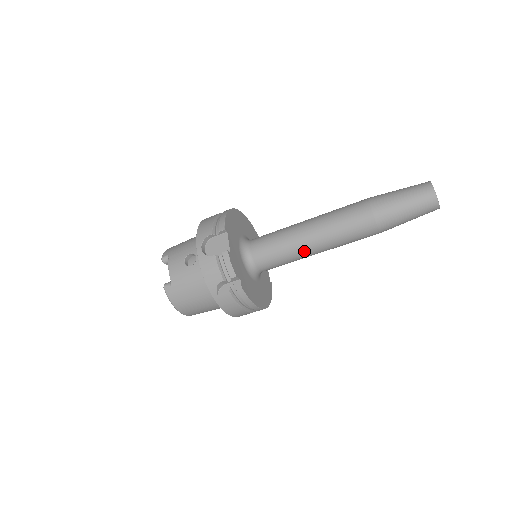
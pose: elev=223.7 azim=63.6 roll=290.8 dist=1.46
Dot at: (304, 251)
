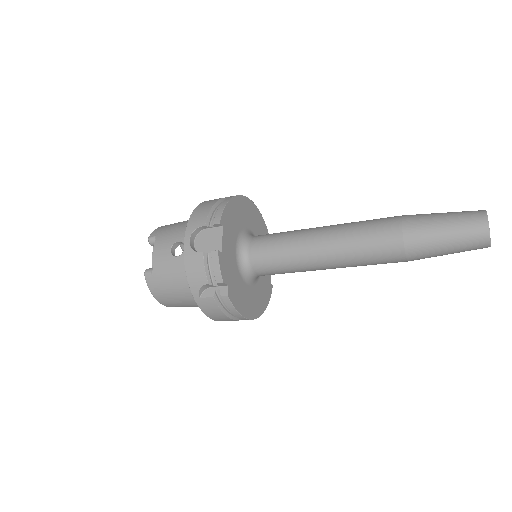
Dot at: (311, 264)
